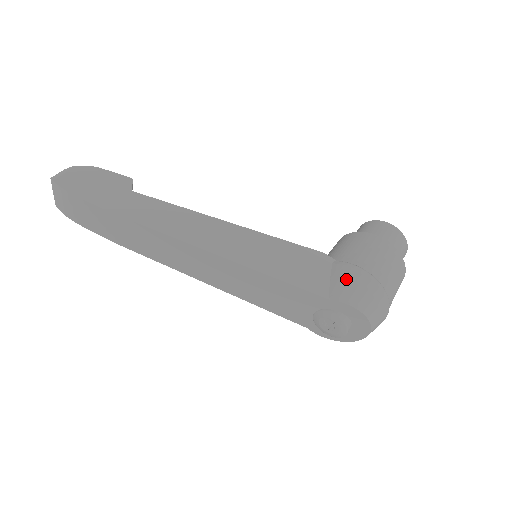
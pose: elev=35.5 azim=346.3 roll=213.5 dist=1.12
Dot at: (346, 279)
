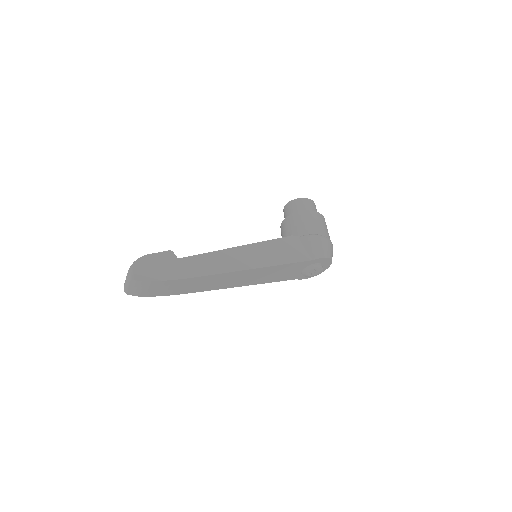
Dot at: (313, 245)
